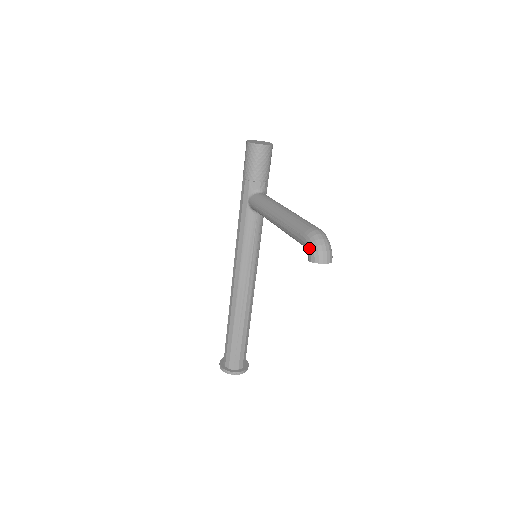
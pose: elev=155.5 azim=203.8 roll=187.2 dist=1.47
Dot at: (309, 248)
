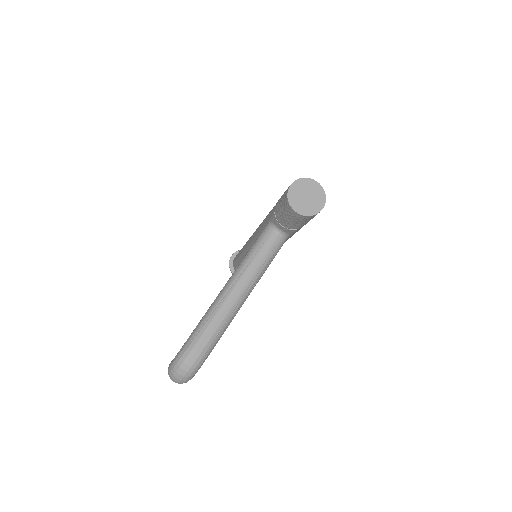
Dot at: (174, 358)
